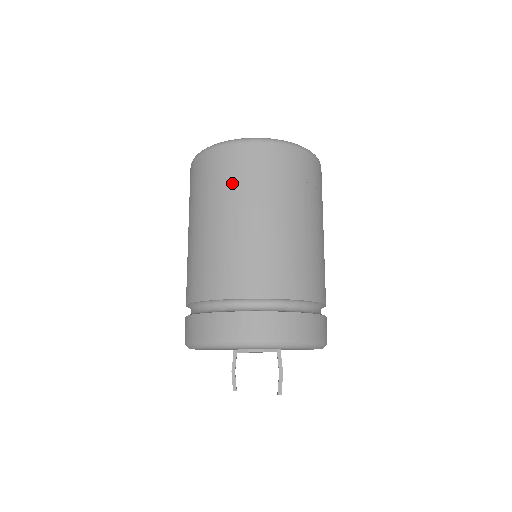
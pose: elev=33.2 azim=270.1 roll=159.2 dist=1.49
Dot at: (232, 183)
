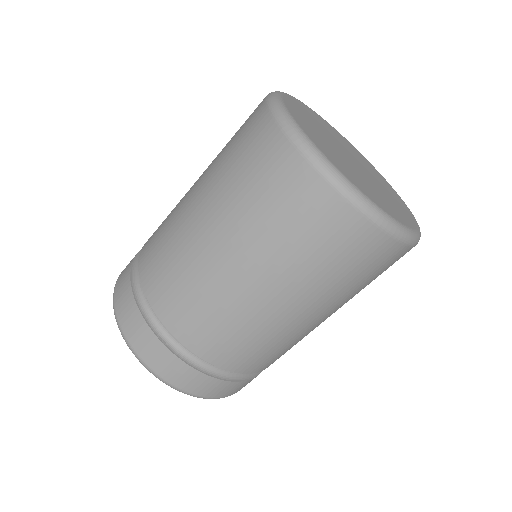
Dot at: (352, 283)
